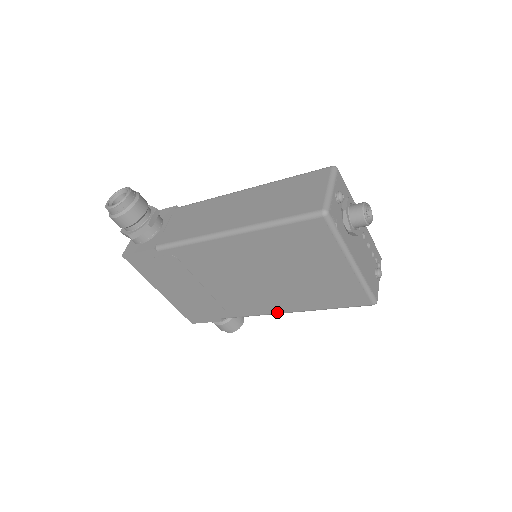
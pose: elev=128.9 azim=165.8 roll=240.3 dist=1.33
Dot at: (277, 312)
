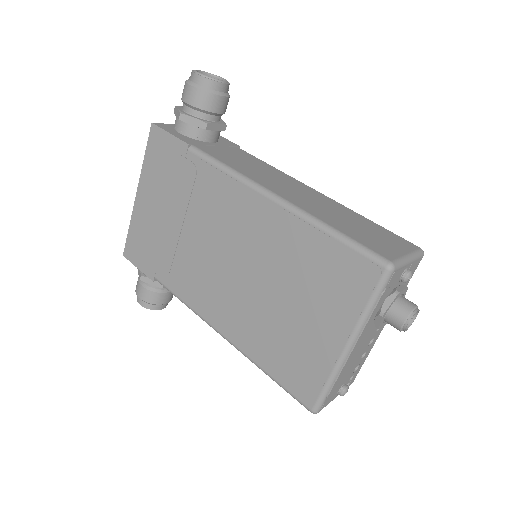
Dot at: (213, 324)
